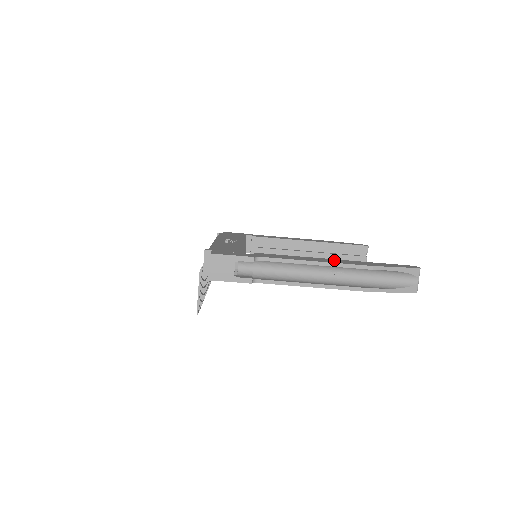
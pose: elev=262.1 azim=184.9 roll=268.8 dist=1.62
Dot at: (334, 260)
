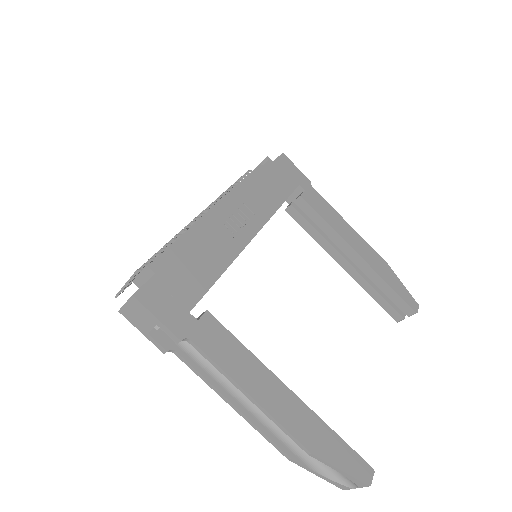
Dot at: (285, 399)
